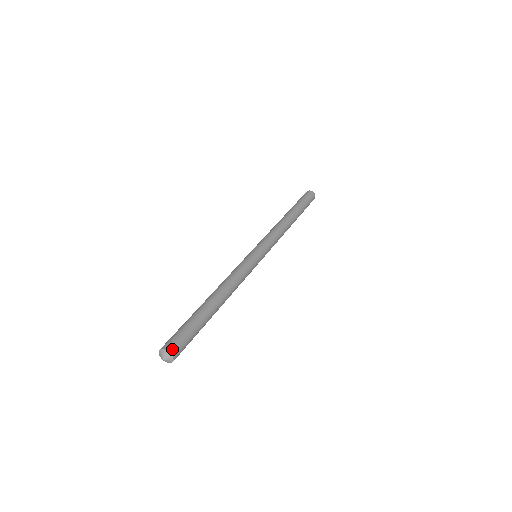
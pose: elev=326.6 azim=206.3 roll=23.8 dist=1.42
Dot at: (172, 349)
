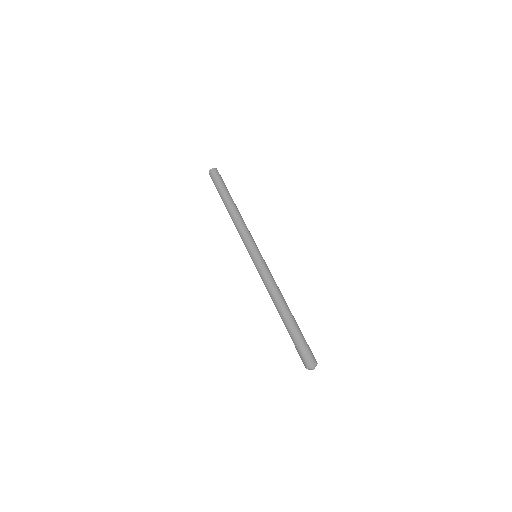
Dot at: (310, 361)
